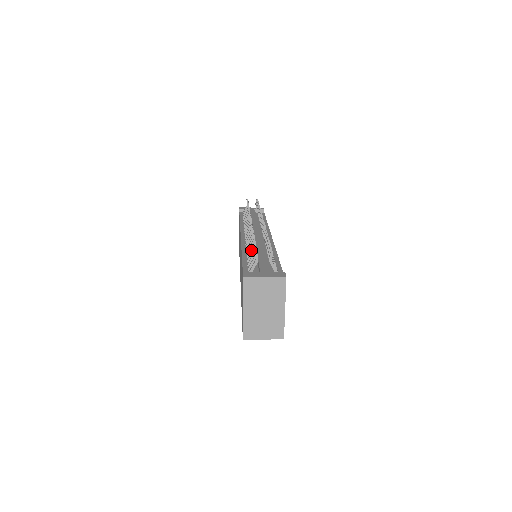
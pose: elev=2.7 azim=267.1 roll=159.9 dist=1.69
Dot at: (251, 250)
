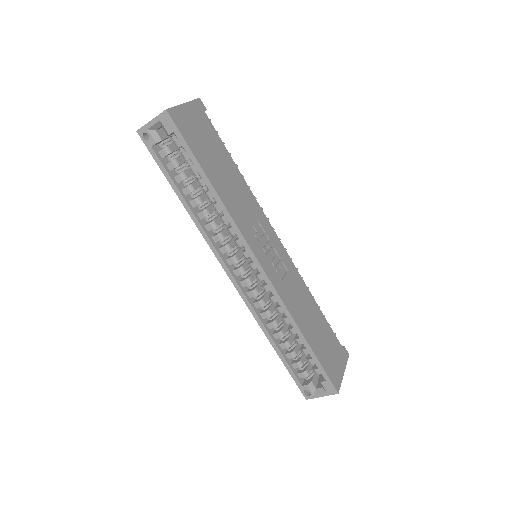
Dot at: occluded
